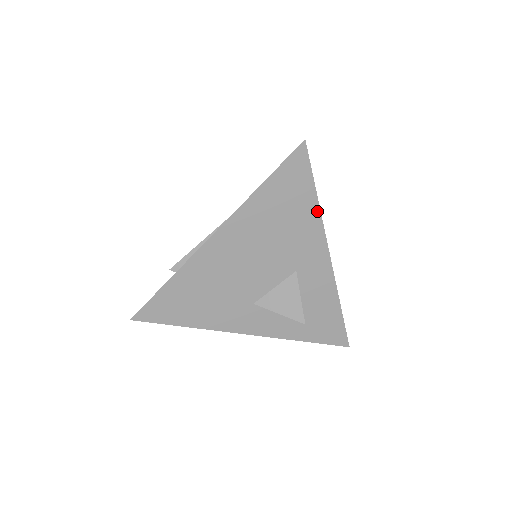
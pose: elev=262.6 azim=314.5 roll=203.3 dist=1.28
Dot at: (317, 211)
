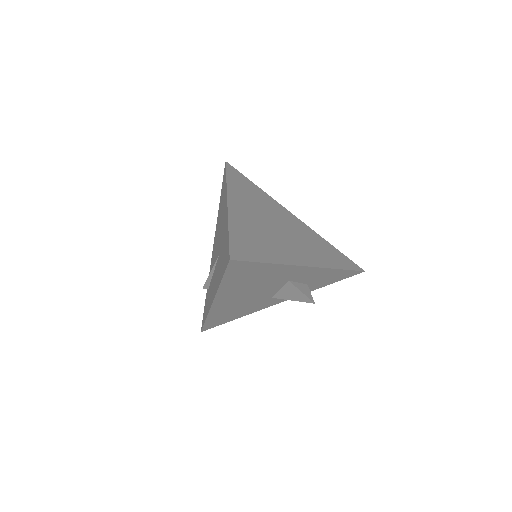
Dot at: (277, 265)
